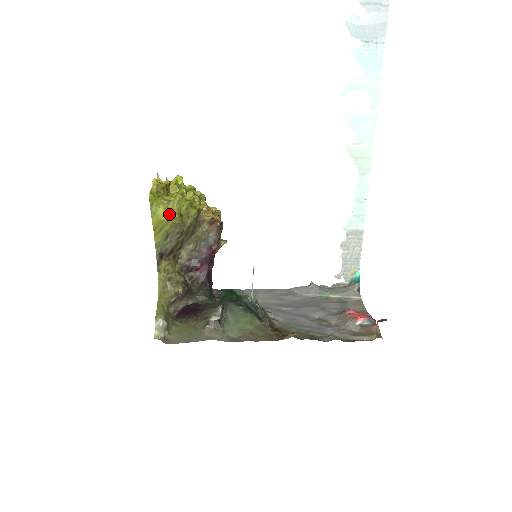
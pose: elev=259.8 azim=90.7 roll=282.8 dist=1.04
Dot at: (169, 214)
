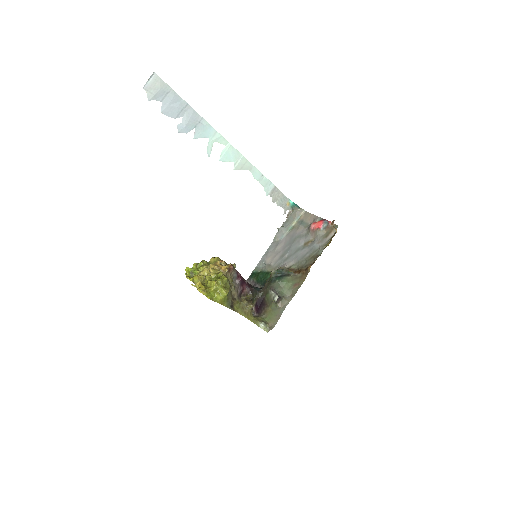
Dot at: (222, 294)
